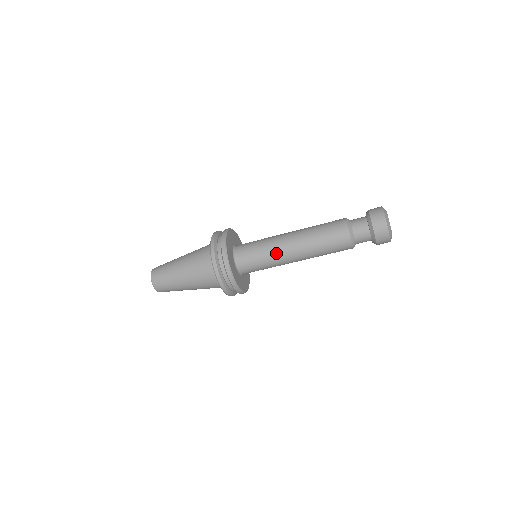
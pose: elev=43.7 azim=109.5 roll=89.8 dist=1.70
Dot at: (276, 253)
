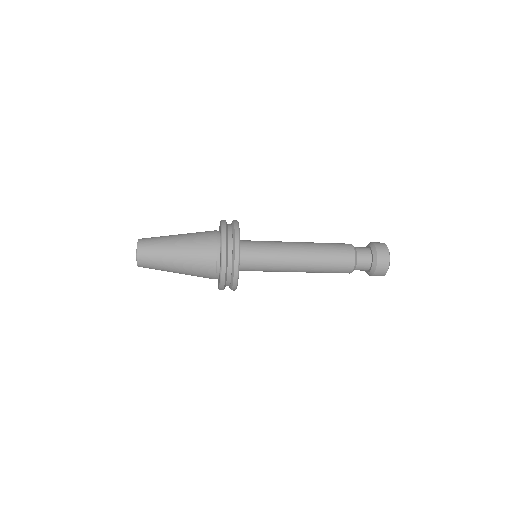
Dot at: (281, 269)
